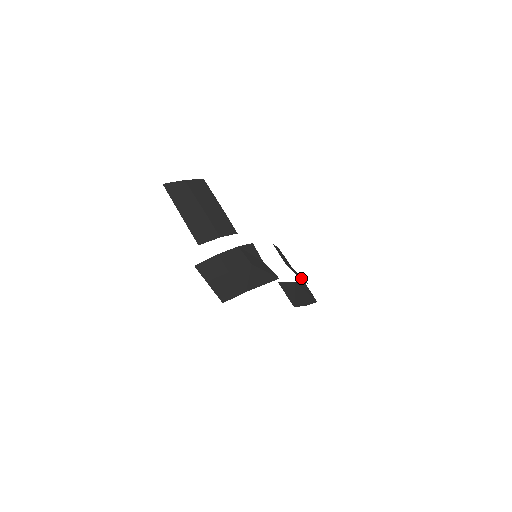
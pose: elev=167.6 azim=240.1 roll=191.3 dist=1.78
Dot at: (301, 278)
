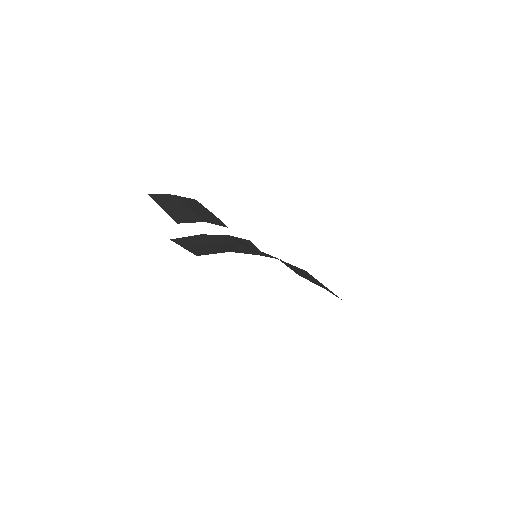
Dot at: occluded
